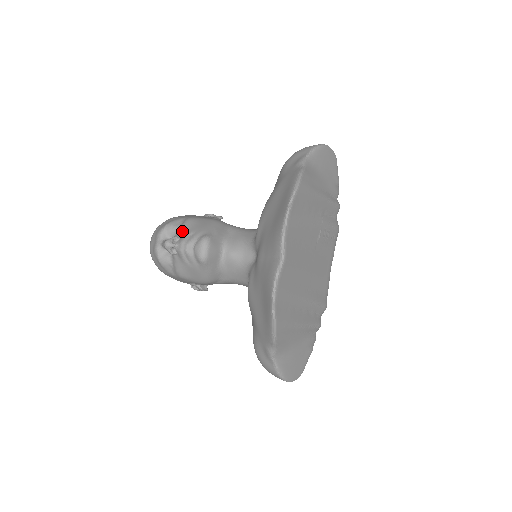
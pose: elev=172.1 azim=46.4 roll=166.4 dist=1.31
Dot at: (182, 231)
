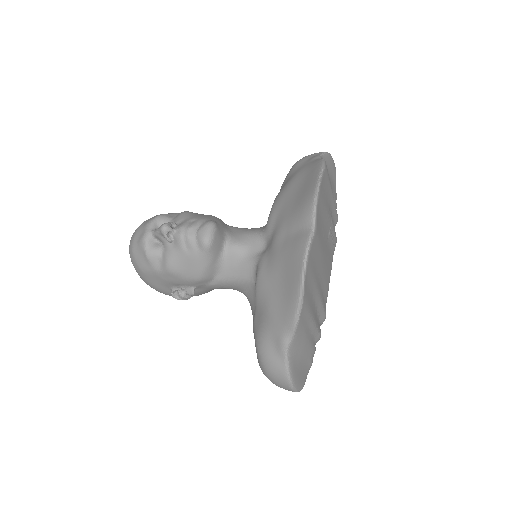
Dot at: (180, 219)
